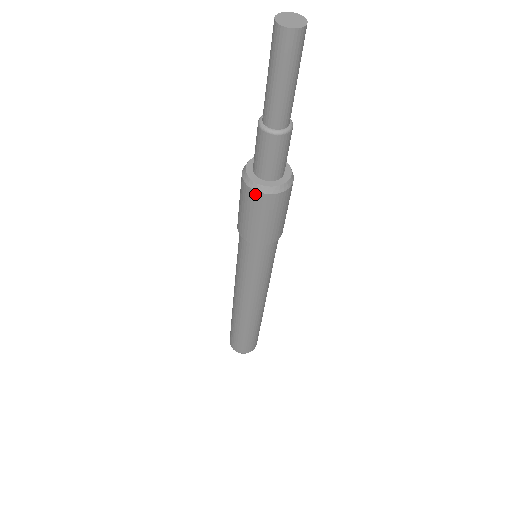
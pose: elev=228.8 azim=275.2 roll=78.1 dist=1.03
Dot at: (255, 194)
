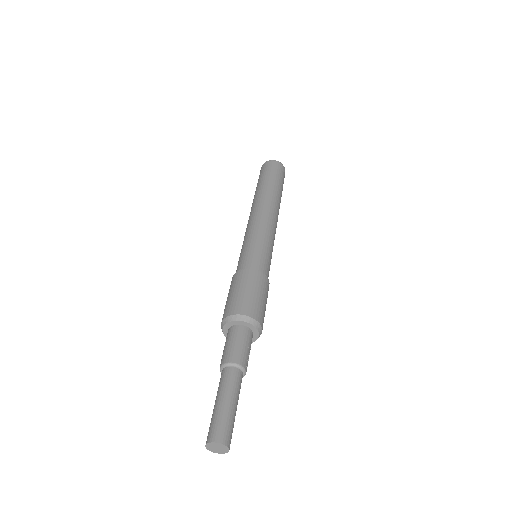
Dot at: occluded
